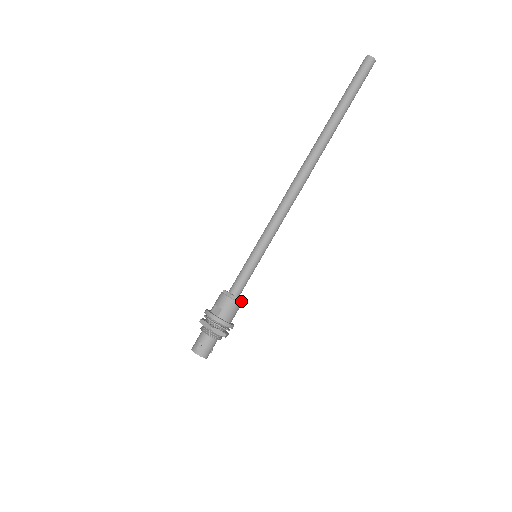
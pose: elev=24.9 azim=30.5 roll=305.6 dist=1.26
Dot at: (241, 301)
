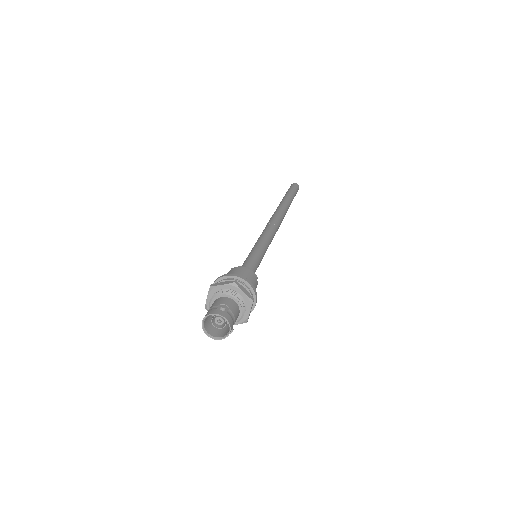
Dot at: occluded
